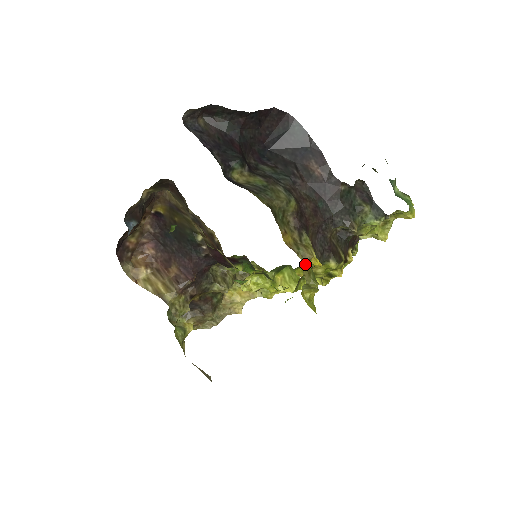
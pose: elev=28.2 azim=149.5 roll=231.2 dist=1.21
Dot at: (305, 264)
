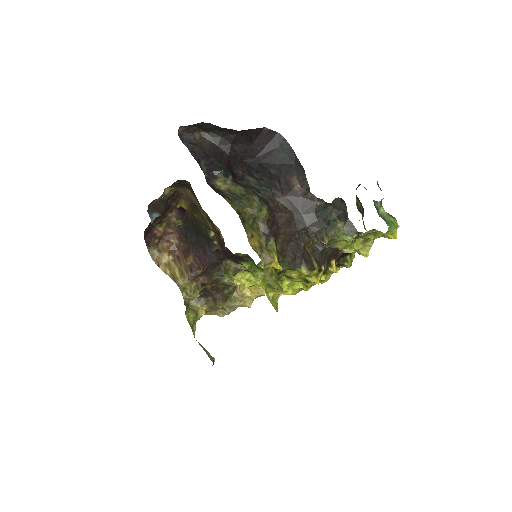
Dot at: (266, 266)
